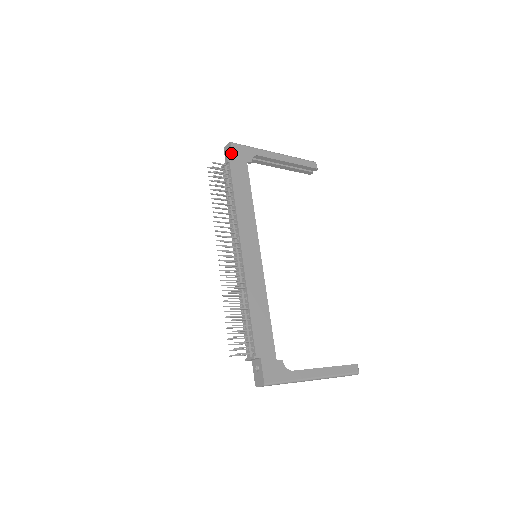
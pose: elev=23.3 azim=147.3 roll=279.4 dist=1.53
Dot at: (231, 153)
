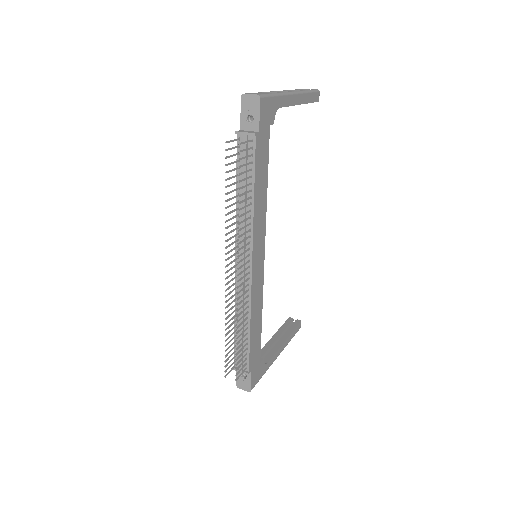
Dot at: (257, 116)
